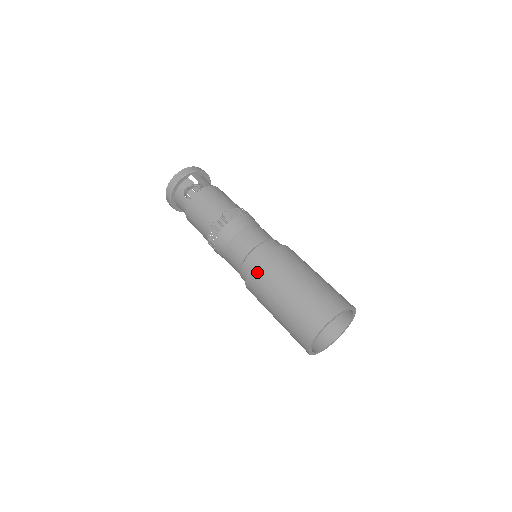
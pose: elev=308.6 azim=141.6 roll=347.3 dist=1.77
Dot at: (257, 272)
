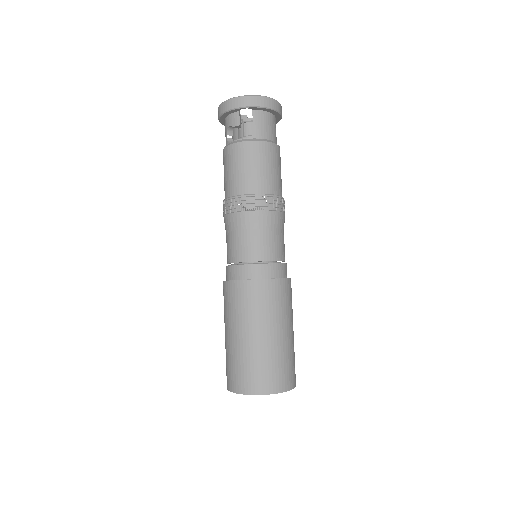
Dot at: (225, 291)
